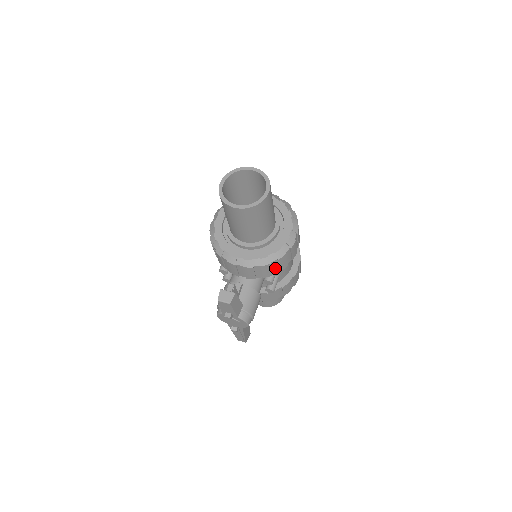
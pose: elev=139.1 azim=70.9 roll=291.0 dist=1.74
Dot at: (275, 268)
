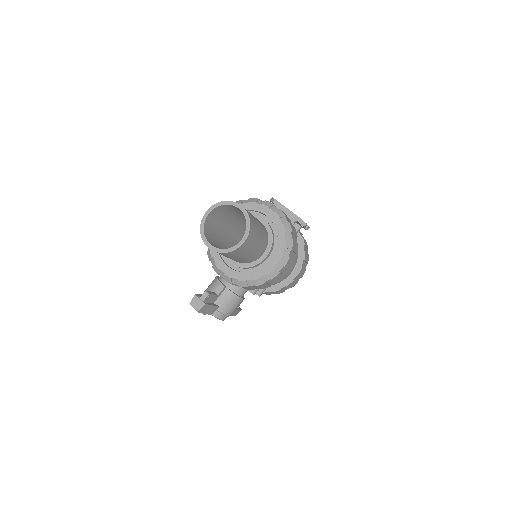
Dot at: (256, 287)
